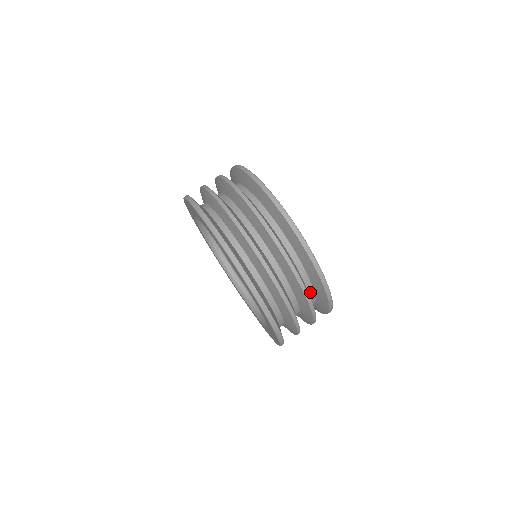
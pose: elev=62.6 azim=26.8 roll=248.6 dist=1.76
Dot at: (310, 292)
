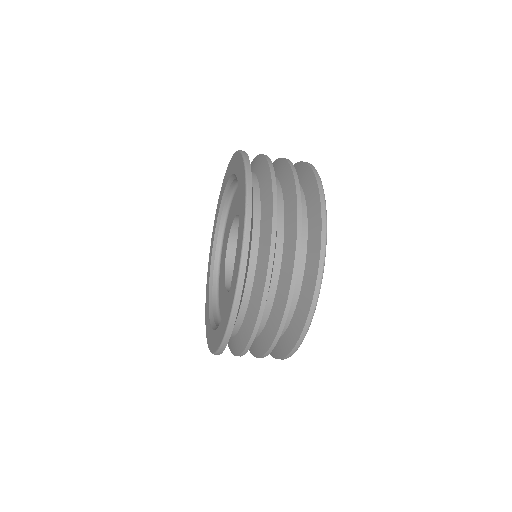
Dot at: occluded
